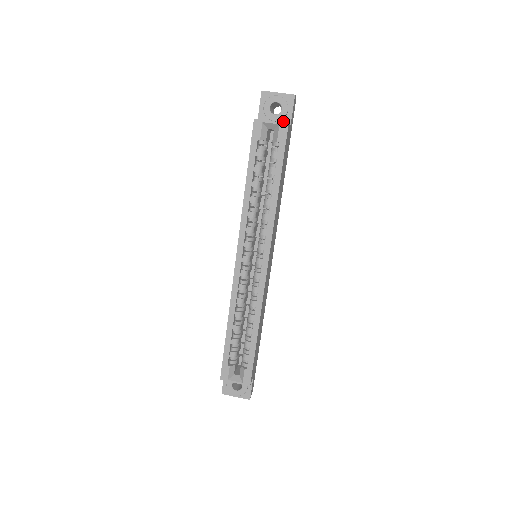
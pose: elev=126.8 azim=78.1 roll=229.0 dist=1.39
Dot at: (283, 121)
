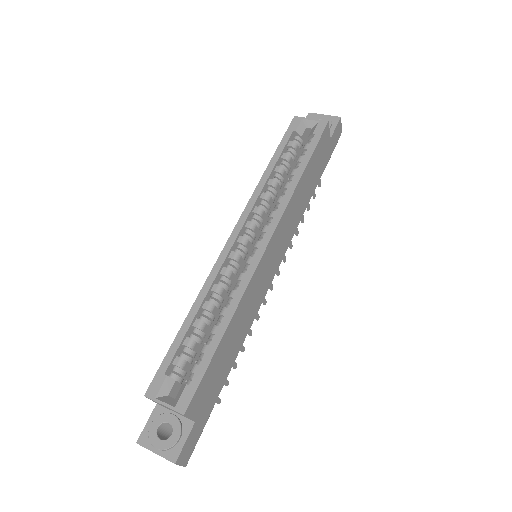
Dot at: occluded
